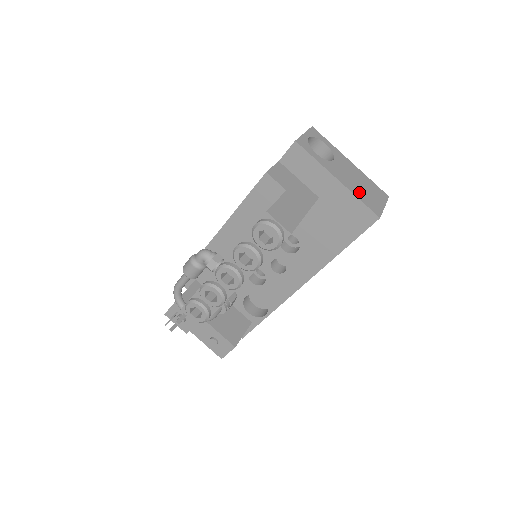
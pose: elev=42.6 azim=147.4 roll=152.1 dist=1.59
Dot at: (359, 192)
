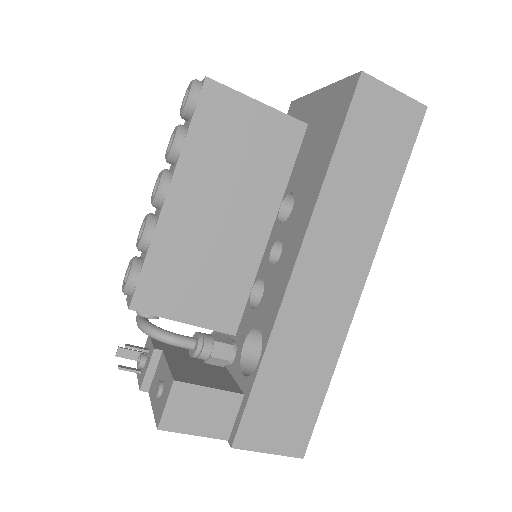
Dot at: occluded
